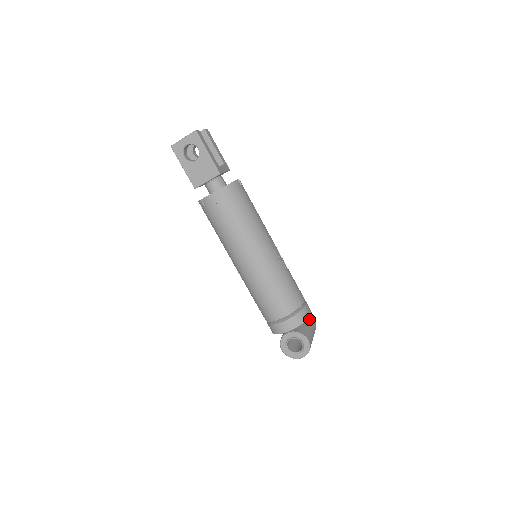
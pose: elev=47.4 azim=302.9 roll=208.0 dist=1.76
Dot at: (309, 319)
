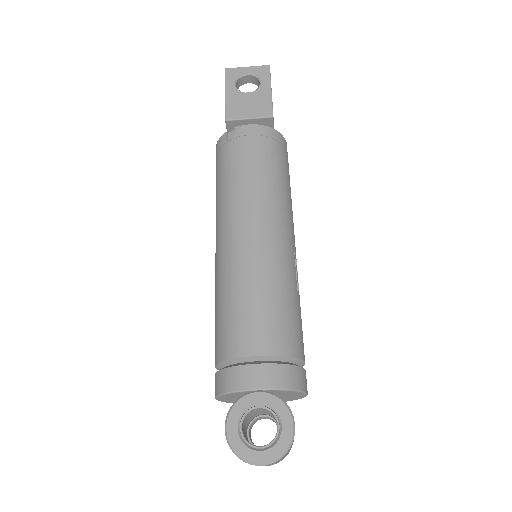
Dot at: occluded
